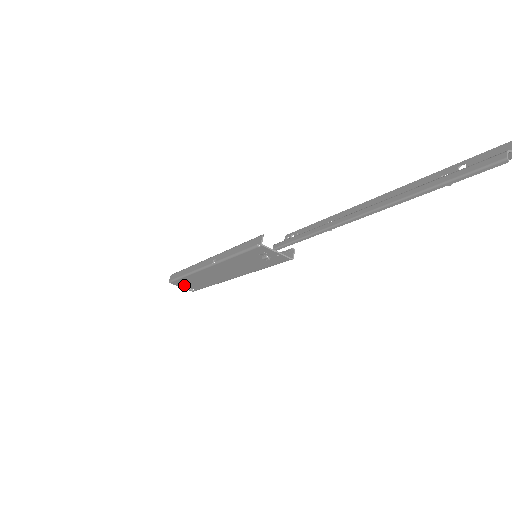
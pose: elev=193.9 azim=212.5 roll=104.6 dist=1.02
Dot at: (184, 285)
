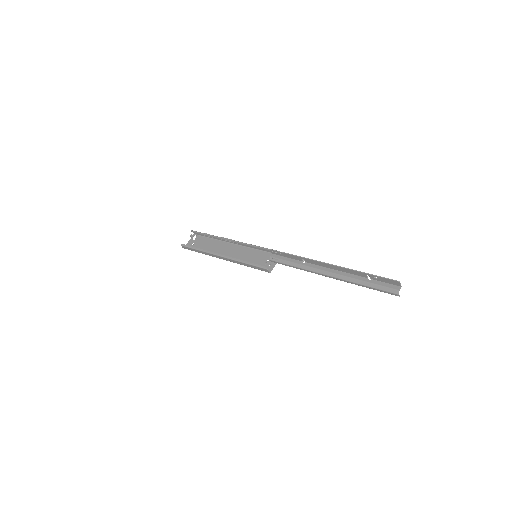
Dot at: (194, 245)
